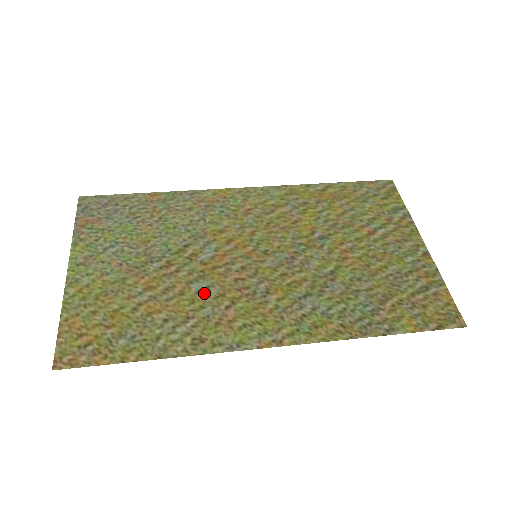
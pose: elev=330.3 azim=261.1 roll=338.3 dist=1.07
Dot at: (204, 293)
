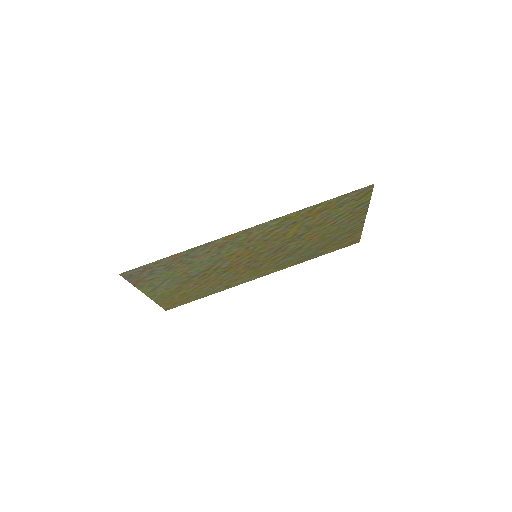
Dot at: (227, 276)
